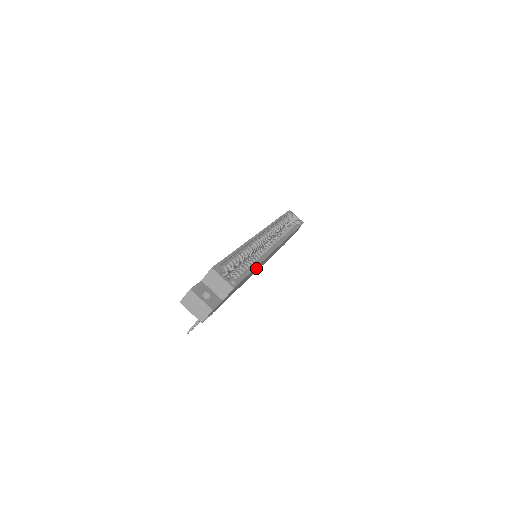
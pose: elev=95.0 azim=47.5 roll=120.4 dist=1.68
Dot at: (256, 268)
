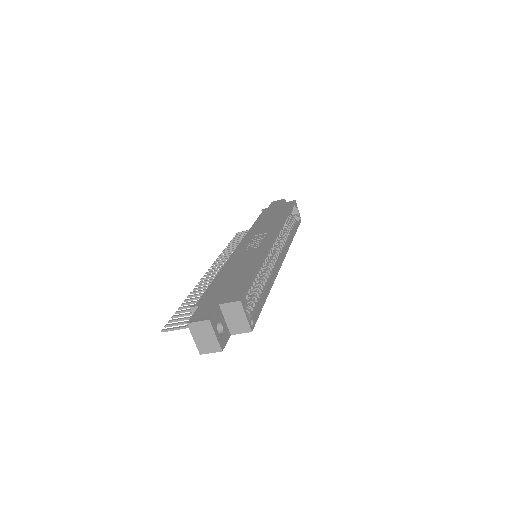
Dot at: occluded
